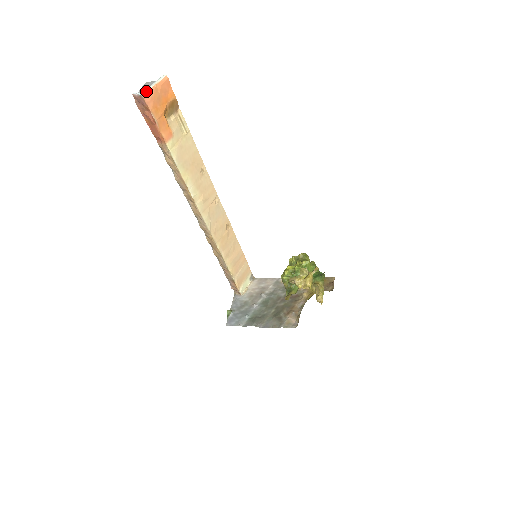
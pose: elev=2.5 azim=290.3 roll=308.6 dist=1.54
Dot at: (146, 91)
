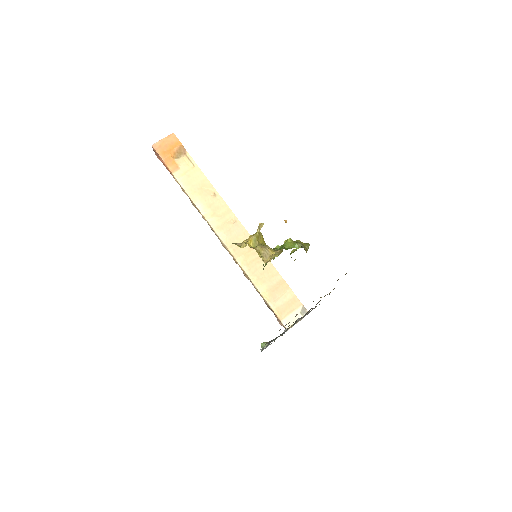
Dot at: (155, 143)
